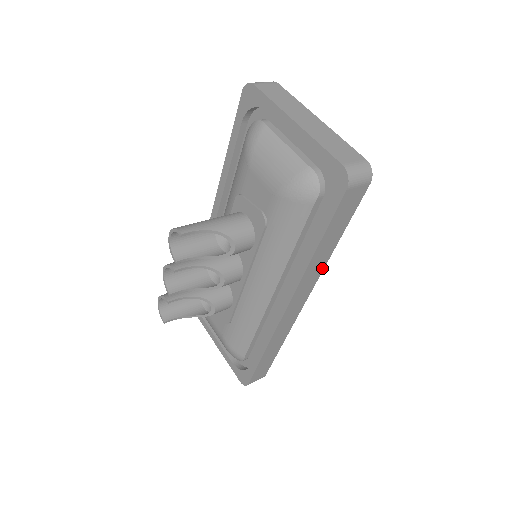
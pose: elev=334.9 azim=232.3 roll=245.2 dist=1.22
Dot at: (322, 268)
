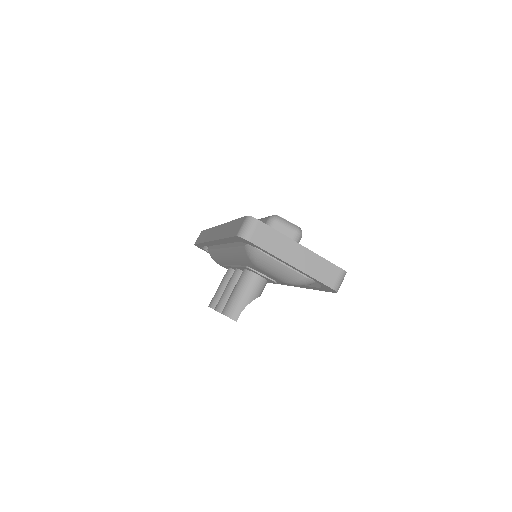
Dot at: occluded
